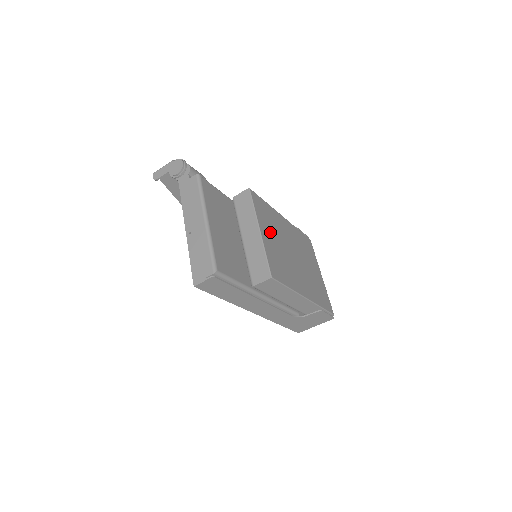
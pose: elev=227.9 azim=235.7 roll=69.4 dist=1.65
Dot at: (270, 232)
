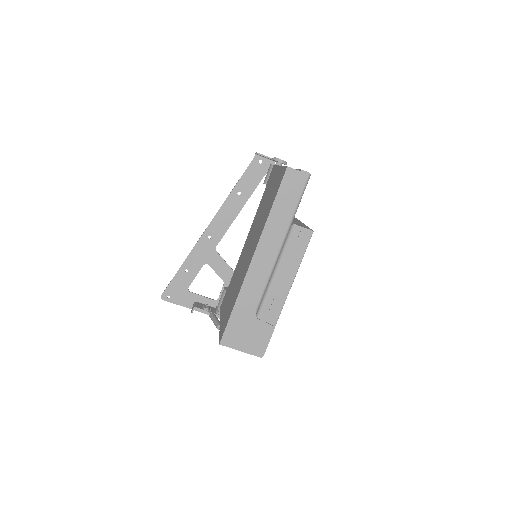
Dot at: occluded
